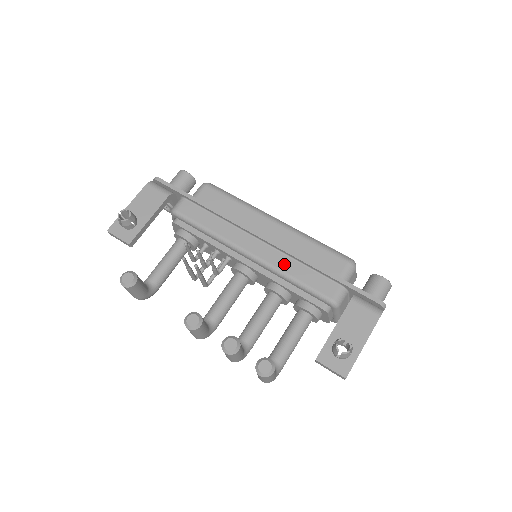
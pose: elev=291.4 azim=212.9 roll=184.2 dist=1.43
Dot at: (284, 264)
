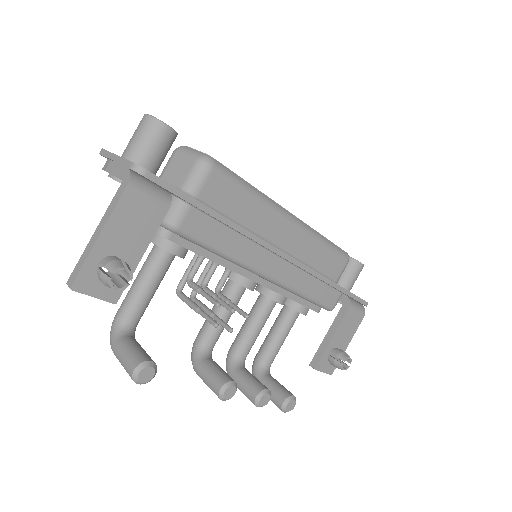
Dot at: (301, 282)
